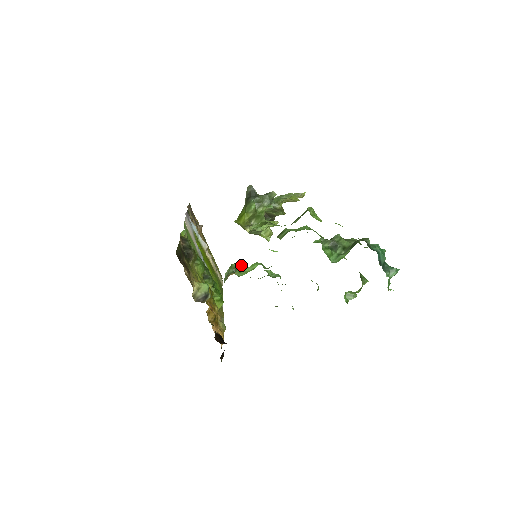
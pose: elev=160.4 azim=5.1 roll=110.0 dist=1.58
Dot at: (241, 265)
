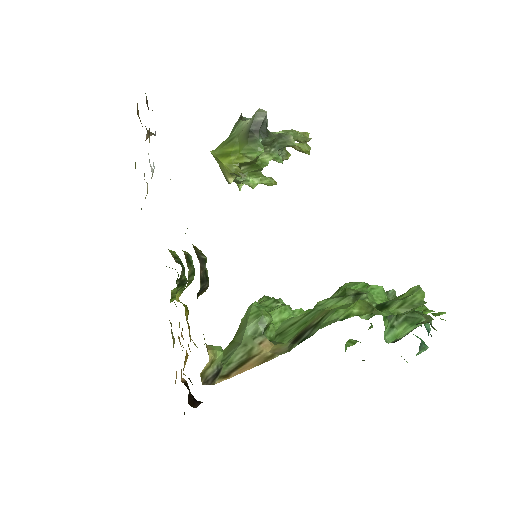
Dot at: (269, 313)
